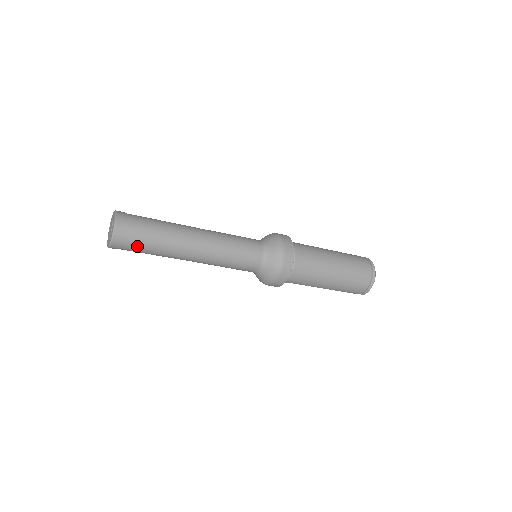
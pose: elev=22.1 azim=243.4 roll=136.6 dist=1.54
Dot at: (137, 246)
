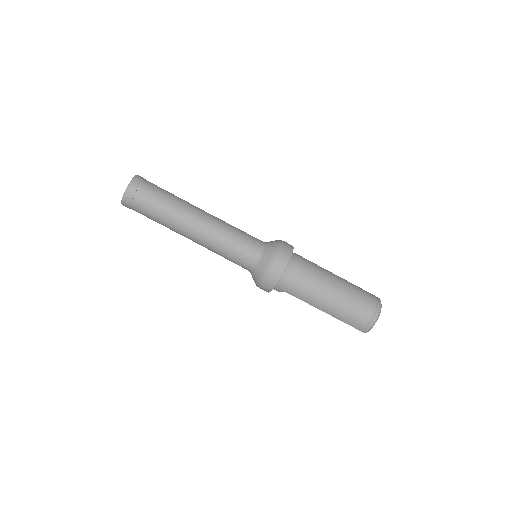
Dot at: (145, 205)
